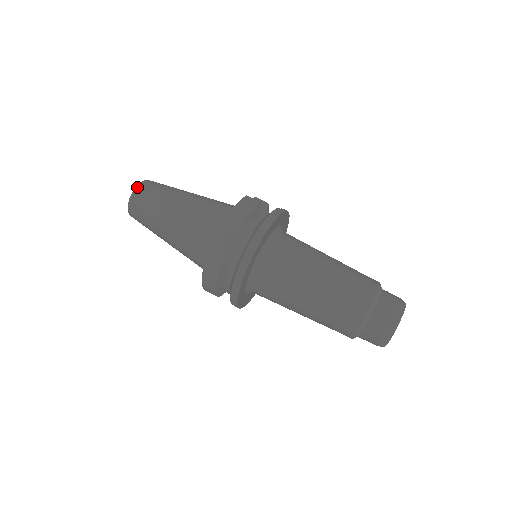
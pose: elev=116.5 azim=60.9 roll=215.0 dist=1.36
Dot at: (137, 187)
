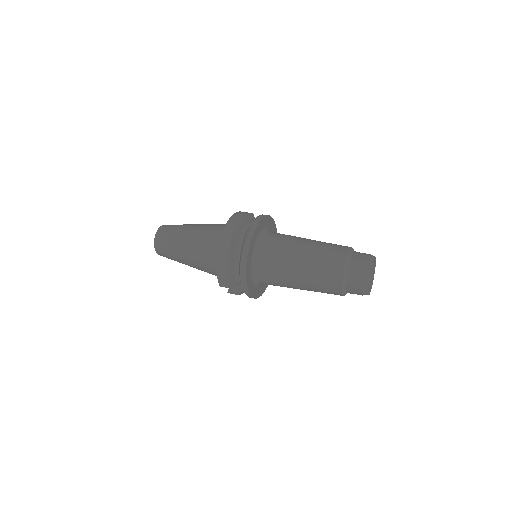
Dot at: (161, 227)
